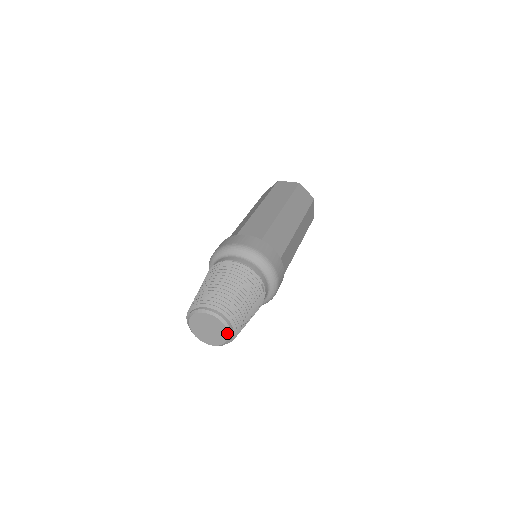
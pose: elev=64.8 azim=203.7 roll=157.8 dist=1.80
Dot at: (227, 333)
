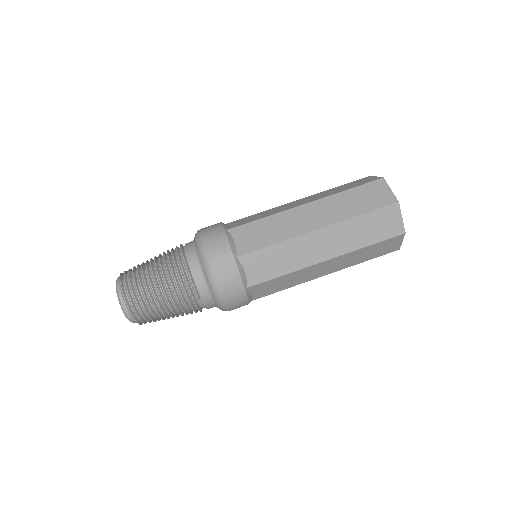
Dot at: (128, 319)
